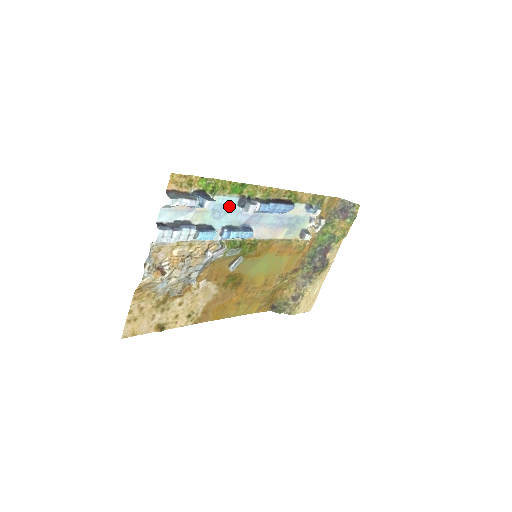
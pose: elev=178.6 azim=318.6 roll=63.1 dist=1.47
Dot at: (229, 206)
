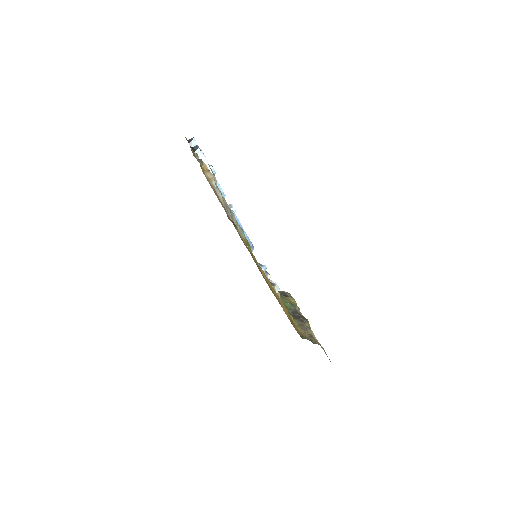
Dot at: occluded
